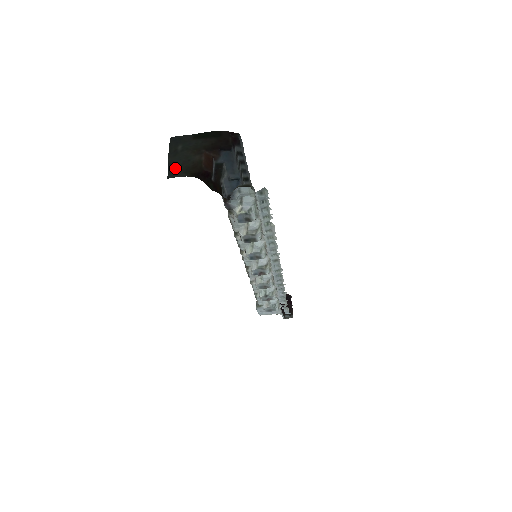
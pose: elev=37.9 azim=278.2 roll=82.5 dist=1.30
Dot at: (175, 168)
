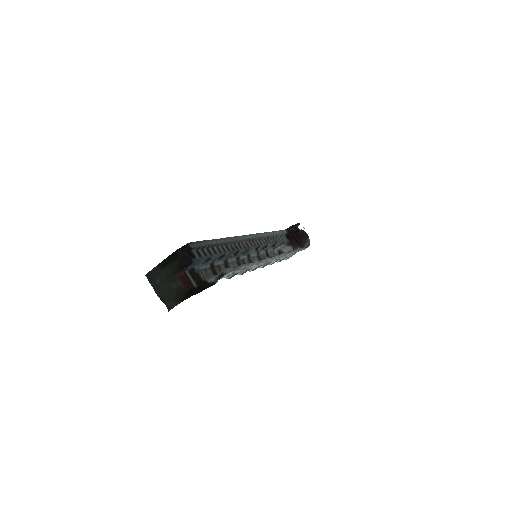
Dot at: (167, 300)
